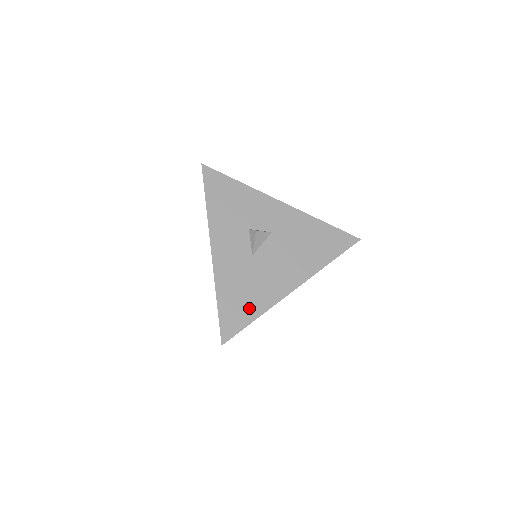
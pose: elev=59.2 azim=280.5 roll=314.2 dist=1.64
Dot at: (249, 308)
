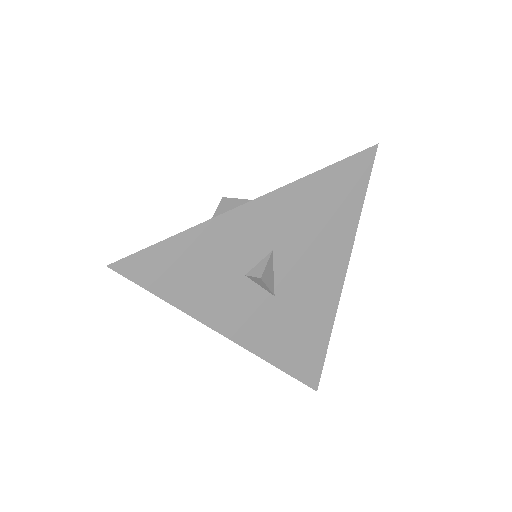
Dot at: (315, 342)
